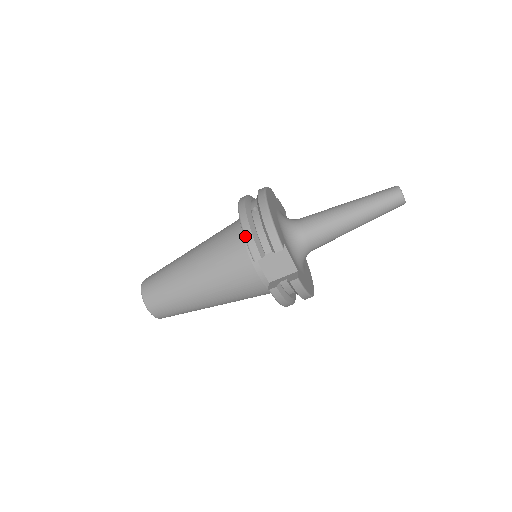
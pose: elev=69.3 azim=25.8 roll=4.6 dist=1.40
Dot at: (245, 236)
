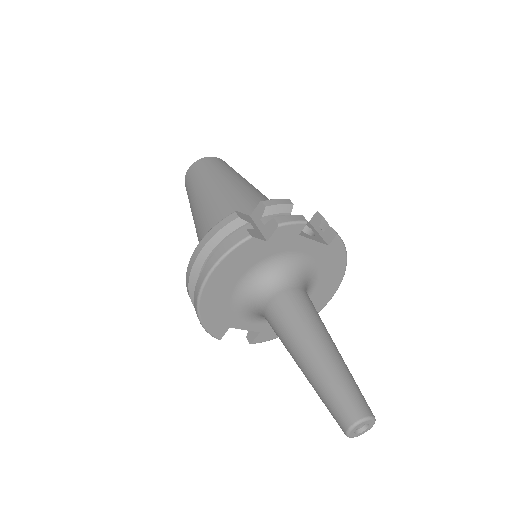
Dot at: occluded
